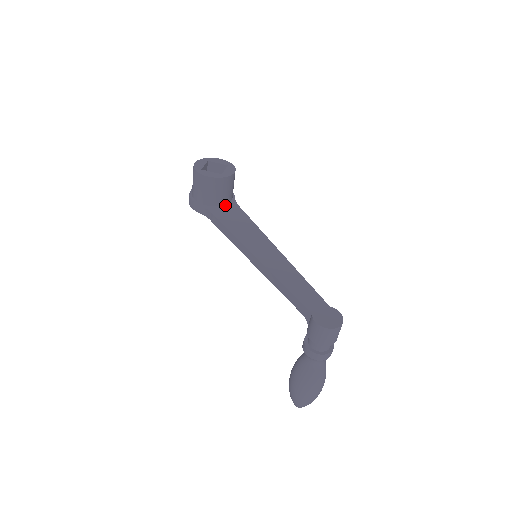
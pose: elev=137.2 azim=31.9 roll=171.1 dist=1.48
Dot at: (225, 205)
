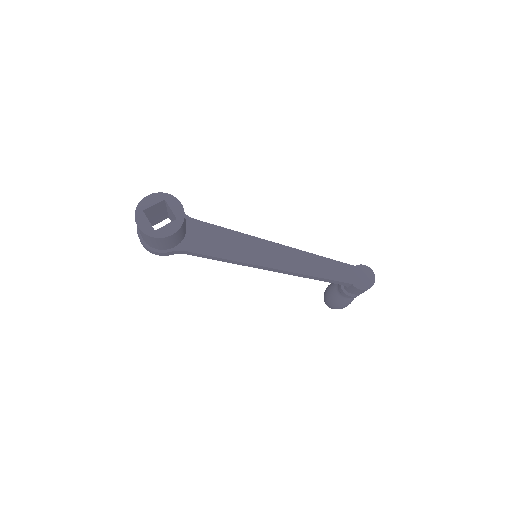
Dot at: (187, 231)
